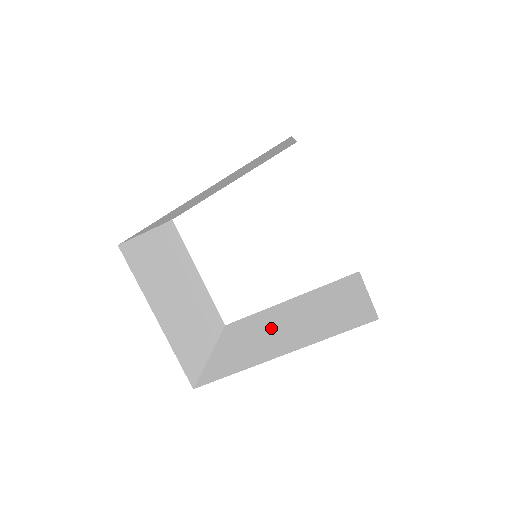
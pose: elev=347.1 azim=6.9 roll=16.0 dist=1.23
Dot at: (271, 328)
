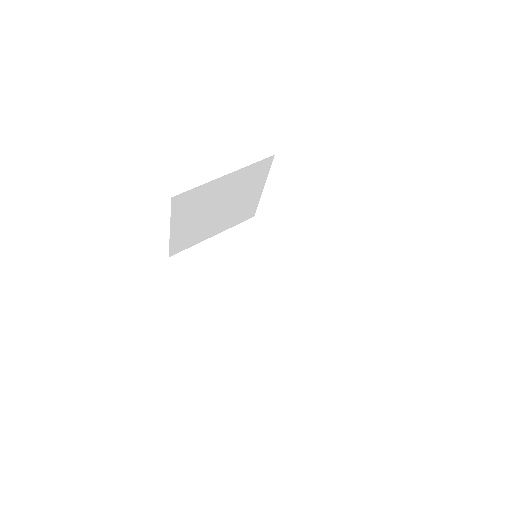
Dot at: (240, 271)
